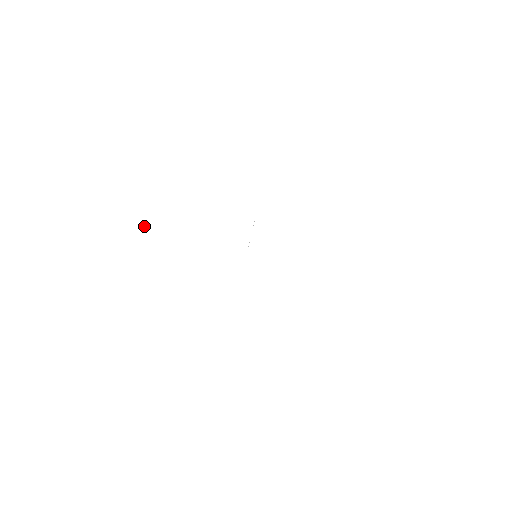
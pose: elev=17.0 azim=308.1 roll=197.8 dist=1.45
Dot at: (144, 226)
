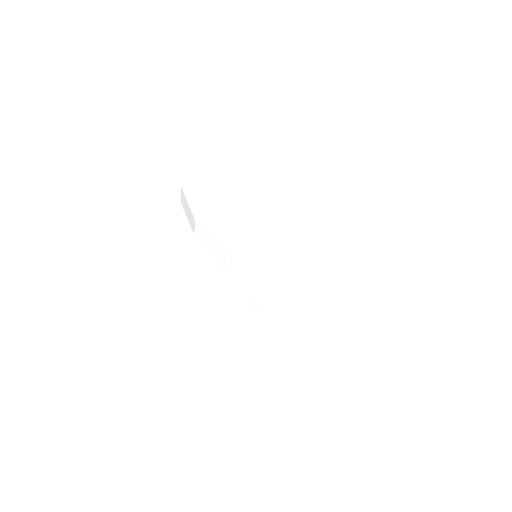
Dot at: (217, 173)
